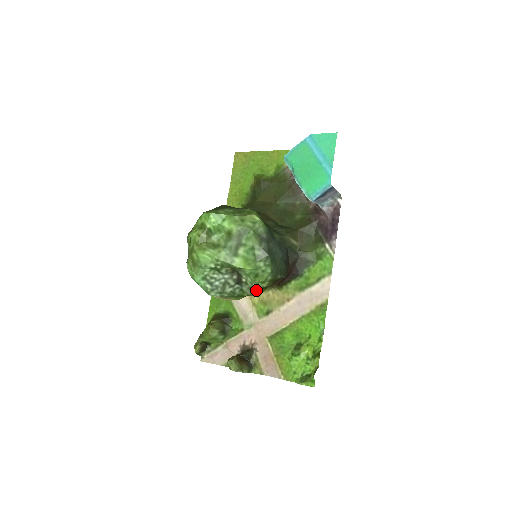
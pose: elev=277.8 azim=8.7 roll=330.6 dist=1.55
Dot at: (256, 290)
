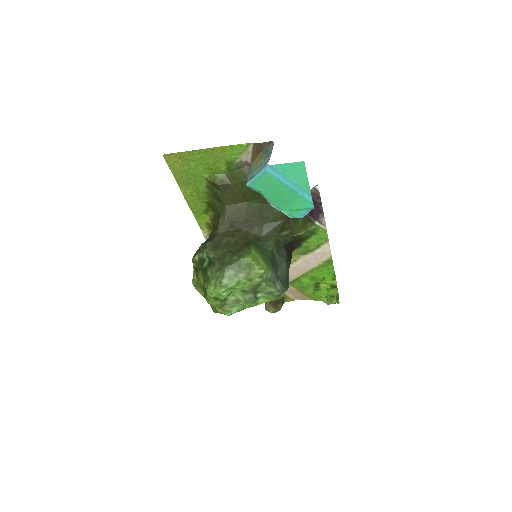
Dot at: occluded
